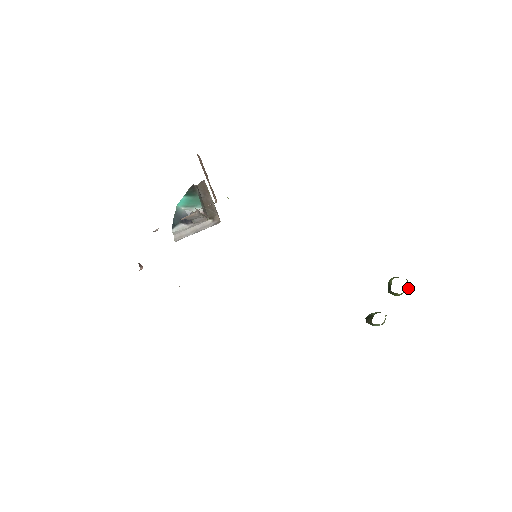
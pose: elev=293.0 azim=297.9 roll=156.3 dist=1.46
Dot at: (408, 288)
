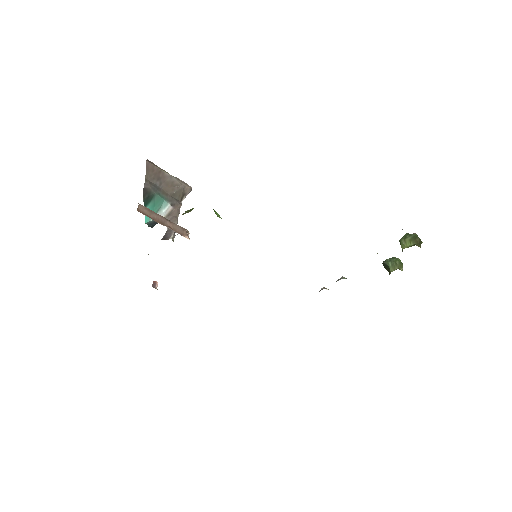
Dot at: (421, 243)
